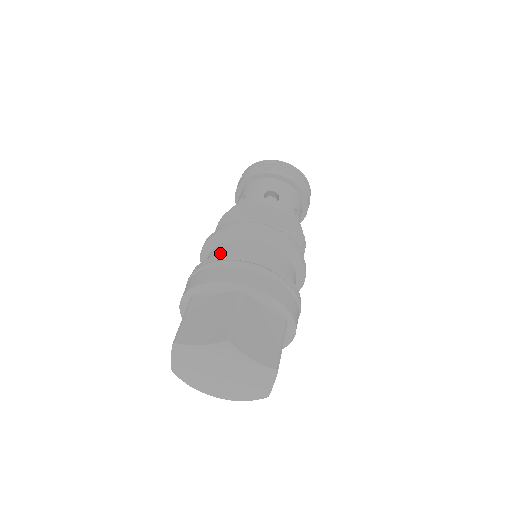
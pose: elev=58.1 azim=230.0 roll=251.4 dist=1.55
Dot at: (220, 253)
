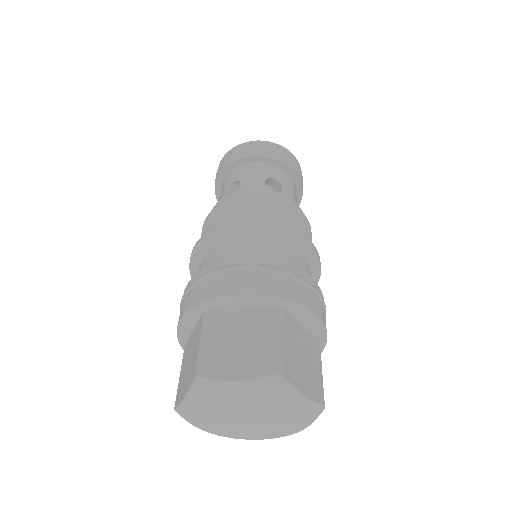
Dot at: occluded
